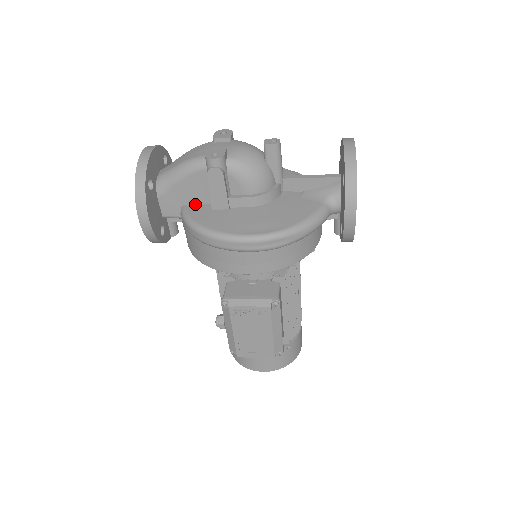
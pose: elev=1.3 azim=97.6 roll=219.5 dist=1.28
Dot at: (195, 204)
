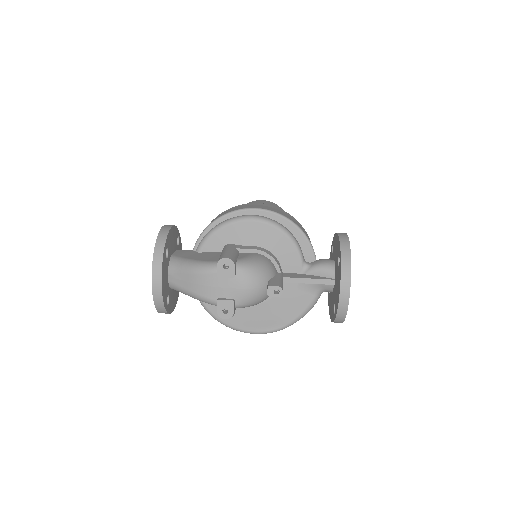
Dot at: occluded
